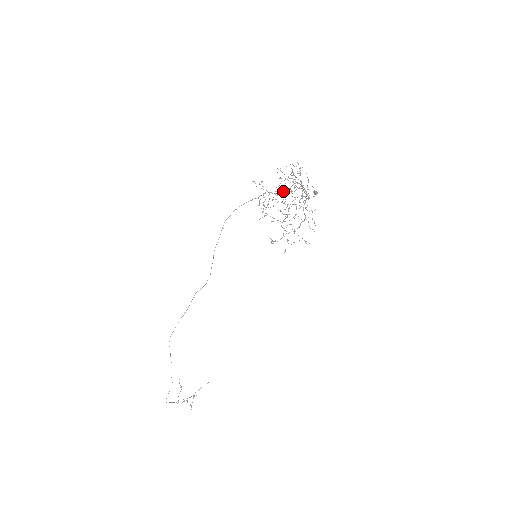
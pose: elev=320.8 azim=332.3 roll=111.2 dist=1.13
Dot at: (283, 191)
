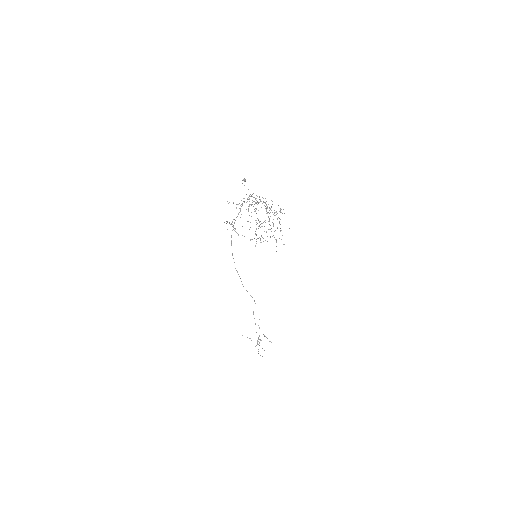
Dot at: (240, 210)
